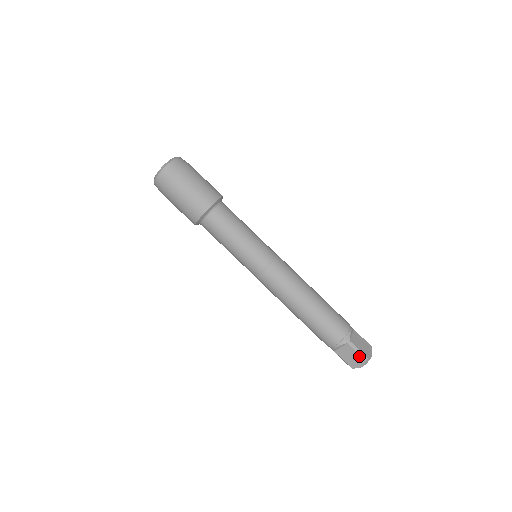
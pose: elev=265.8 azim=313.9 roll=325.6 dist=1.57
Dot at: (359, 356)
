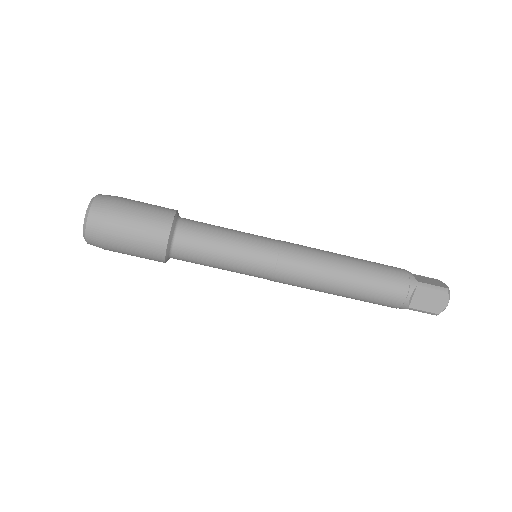
Dot at: (438, 292)
